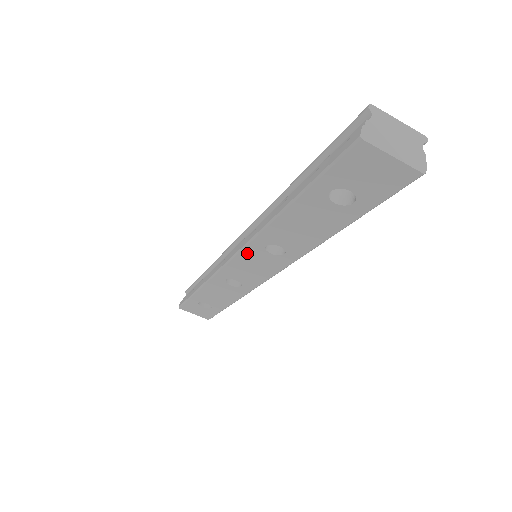
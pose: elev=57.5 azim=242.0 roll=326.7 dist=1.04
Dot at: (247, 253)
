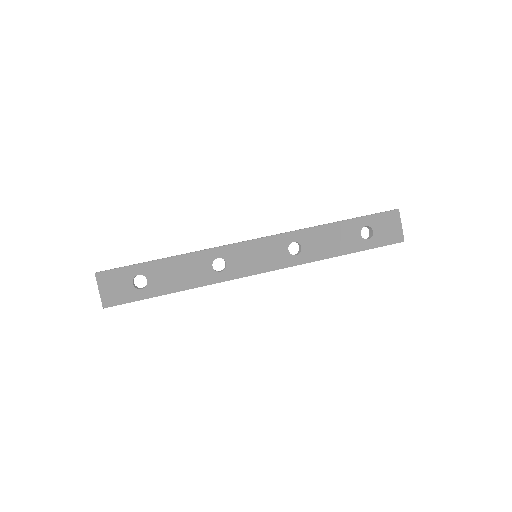
Dot at: (273, 241)
